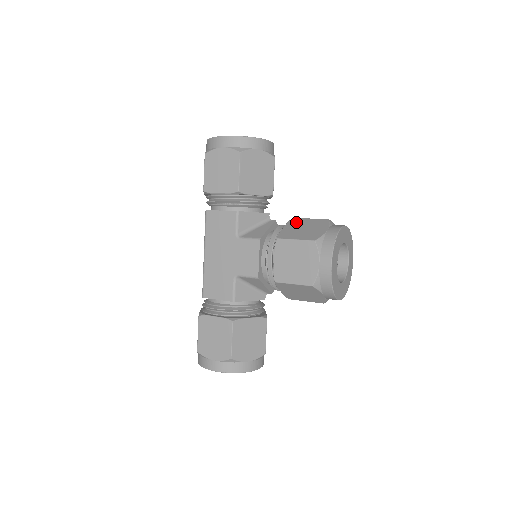
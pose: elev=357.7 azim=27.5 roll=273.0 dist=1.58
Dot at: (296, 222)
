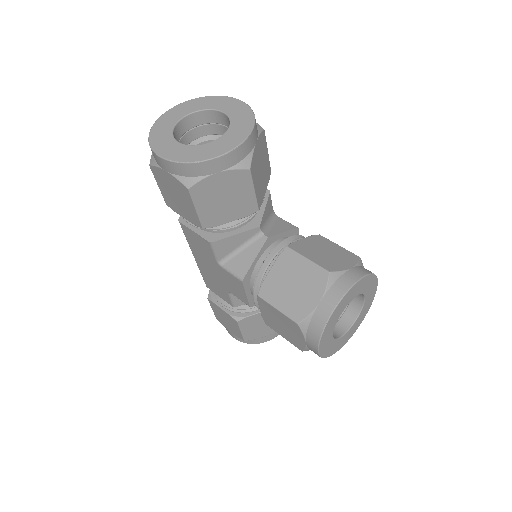
Dot at: (287, 262)
